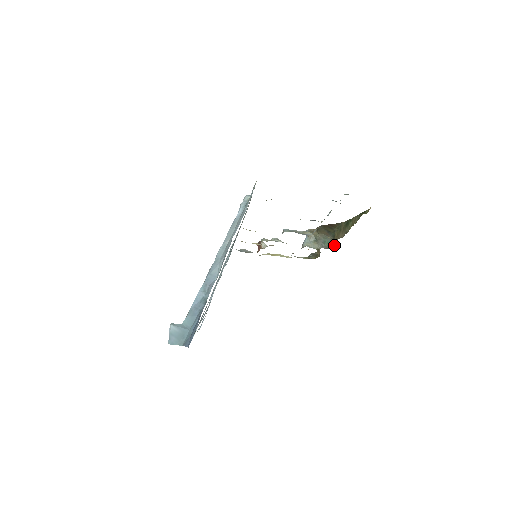
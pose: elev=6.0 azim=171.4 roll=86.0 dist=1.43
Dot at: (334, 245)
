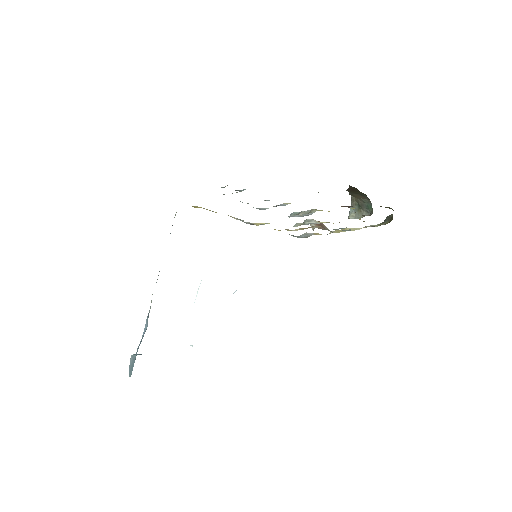
Dot at: occluded
